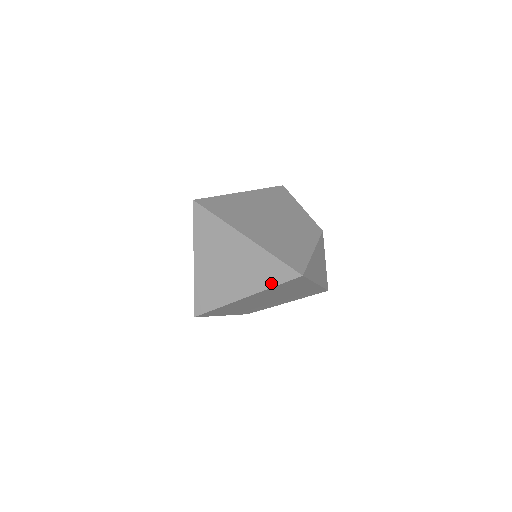
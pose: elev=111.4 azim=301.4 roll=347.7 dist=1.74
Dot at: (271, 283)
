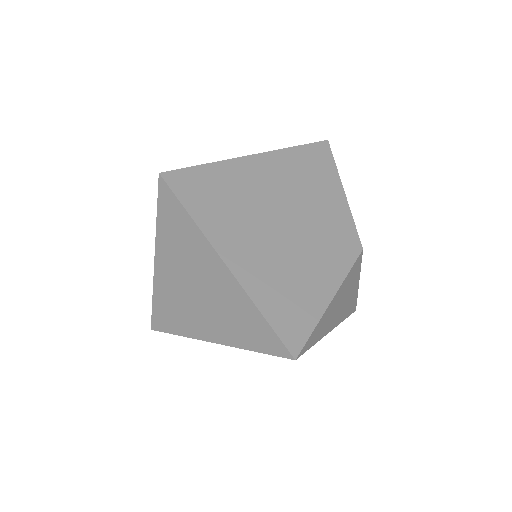
Dot at: (249, 344)
